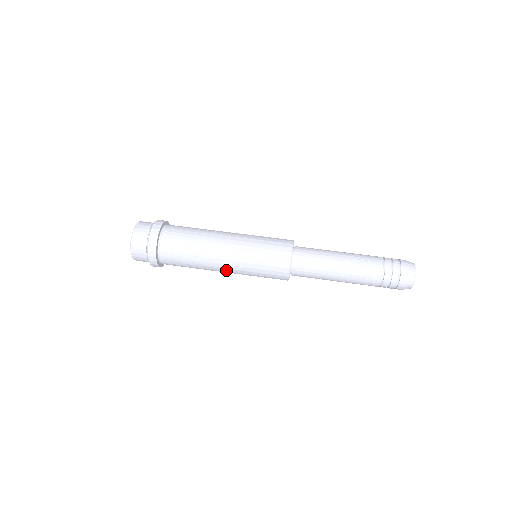
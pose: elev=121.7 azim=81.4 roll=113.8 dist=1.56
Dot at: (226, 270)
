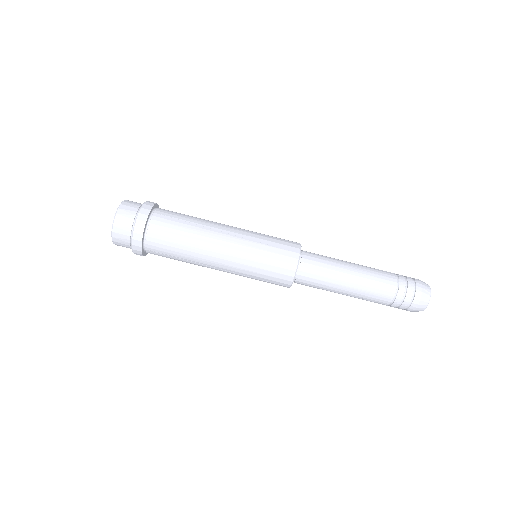
Dot at: occluded
